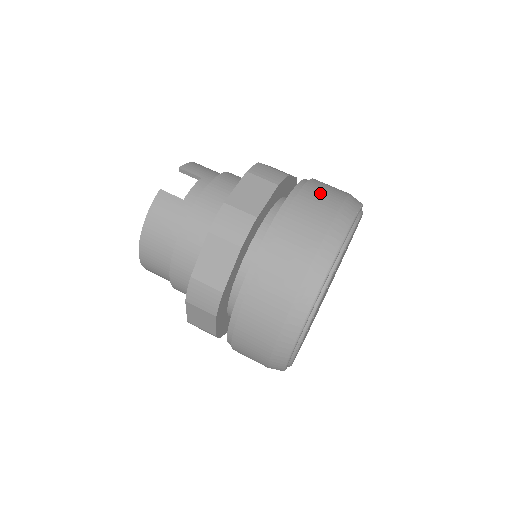
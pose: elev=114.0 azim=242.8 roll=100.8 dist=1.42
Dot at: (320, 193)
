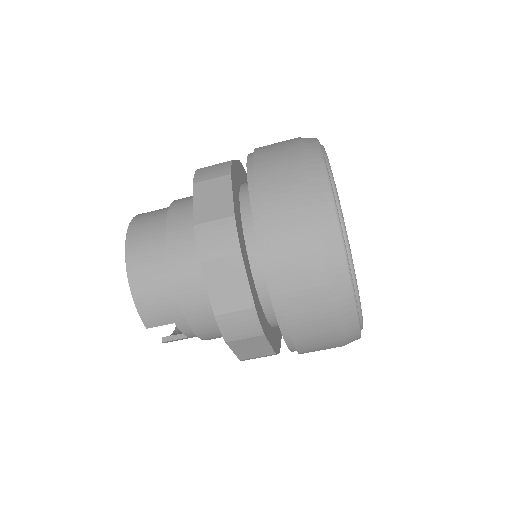
Dot at: (308, 321)
